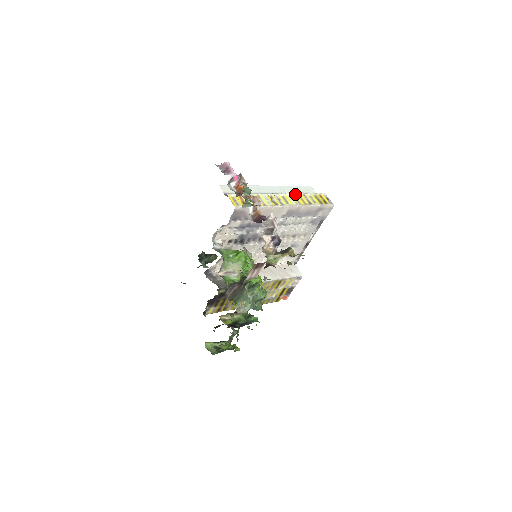
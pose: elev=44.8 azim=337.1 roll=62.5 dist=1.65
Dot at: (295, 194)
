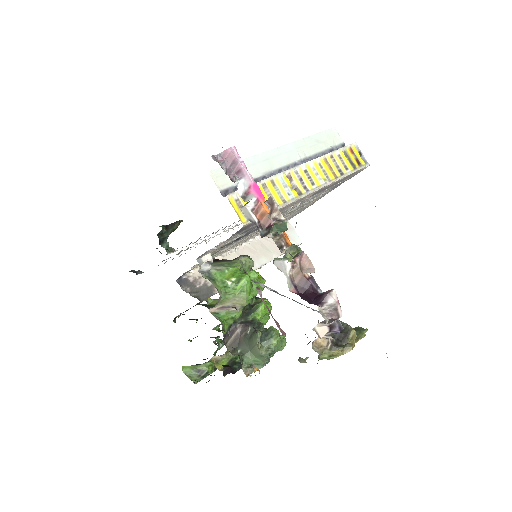
Dot at: (320, 158)
